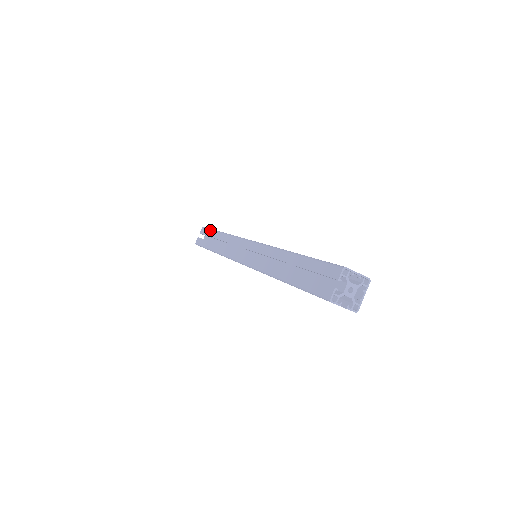
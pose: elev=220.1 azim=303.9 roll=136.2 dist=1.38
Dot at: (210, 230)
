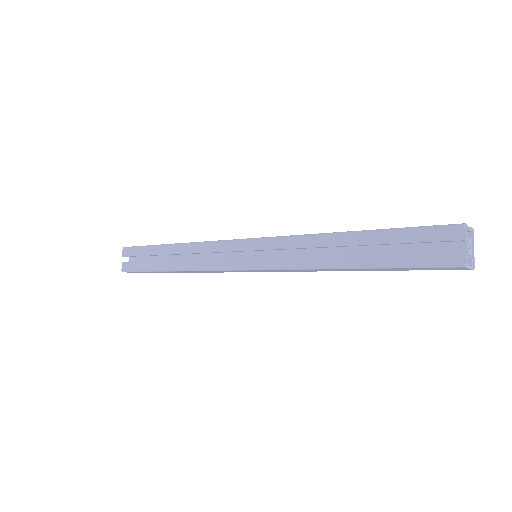
Dot at: occluded
